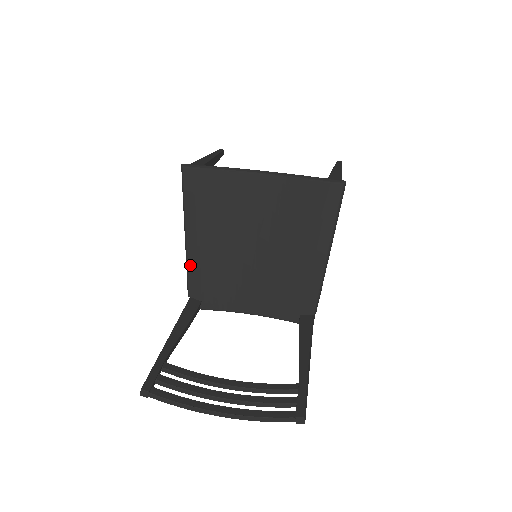
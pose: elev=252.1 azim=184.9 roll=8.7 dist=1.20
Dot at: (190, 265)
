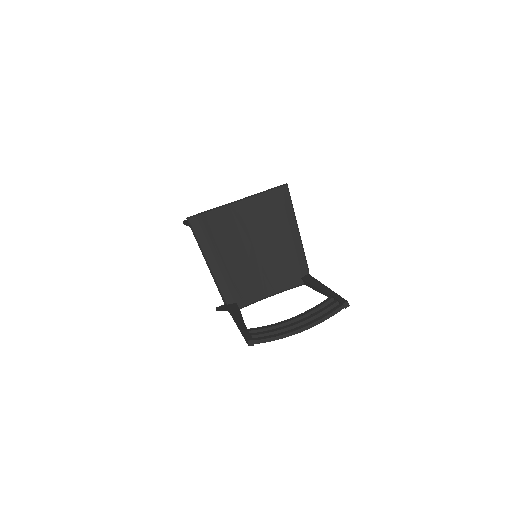
Dot at: (219, 281)
